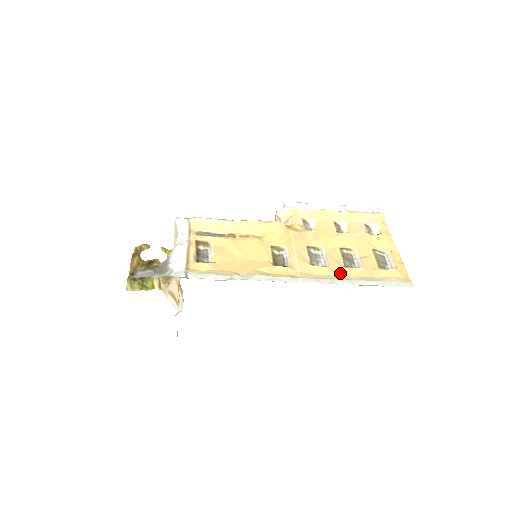
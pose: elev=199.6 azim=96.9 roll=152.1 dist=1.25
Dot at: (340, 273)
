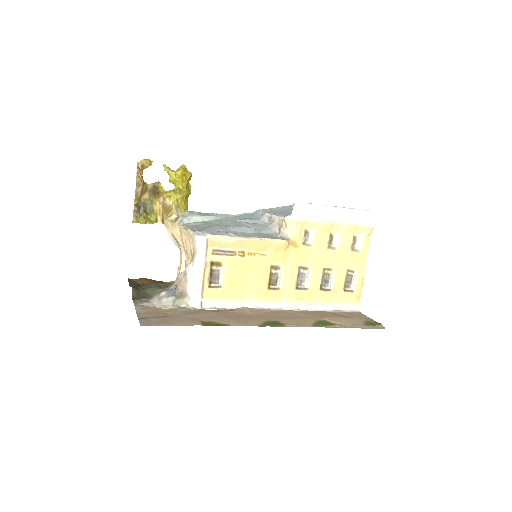
Dot at: (314, 296)
